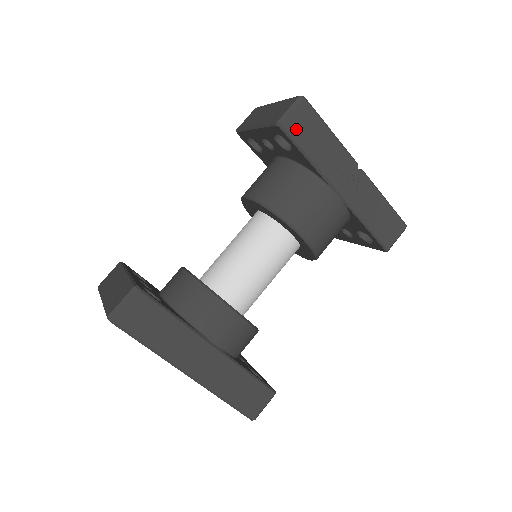
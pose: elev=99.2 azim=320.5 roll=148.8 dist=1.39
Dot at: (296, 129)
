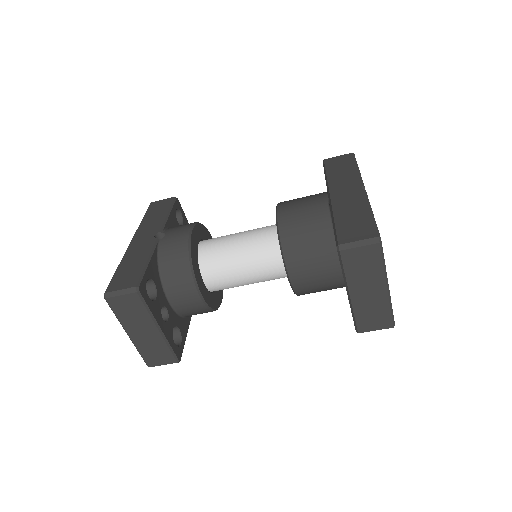
Dot at: occluded
